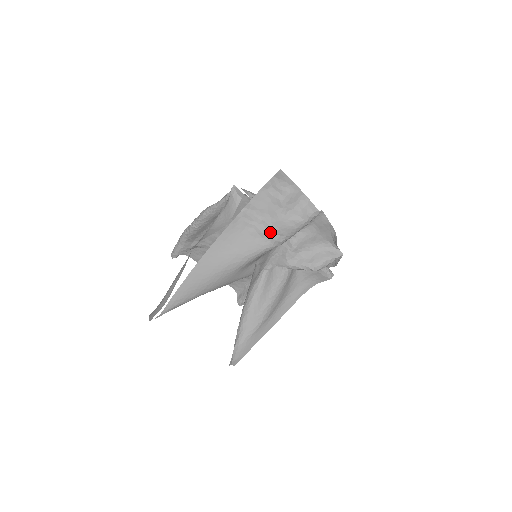
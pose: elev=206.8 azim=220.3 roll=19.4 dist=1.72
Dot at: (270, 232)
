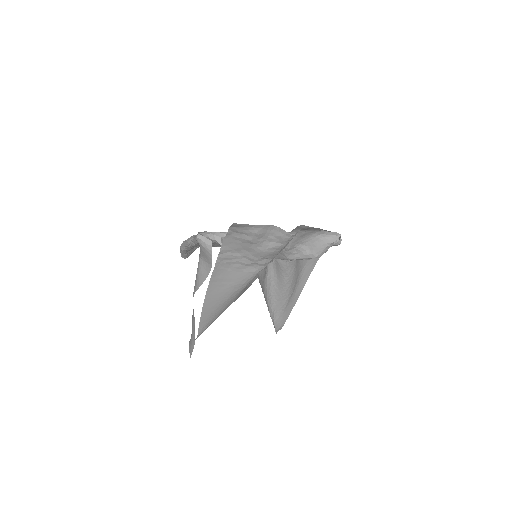
Dot at: (255, 261)
